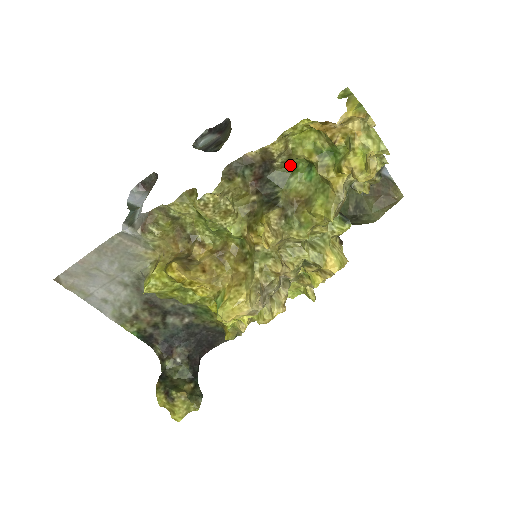
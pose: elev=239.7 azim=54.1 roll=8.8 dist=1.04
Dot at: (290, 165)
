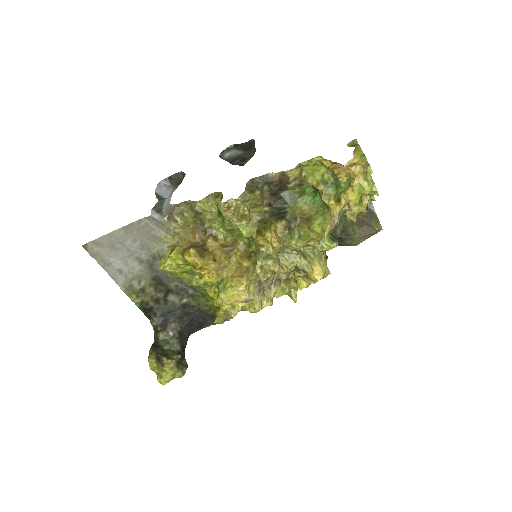
Dot at: (300, 188)
